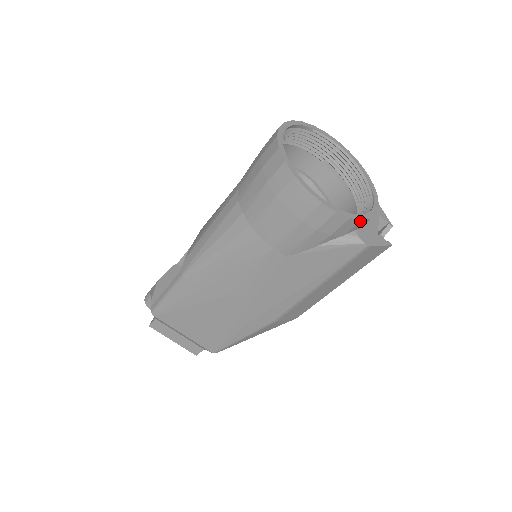
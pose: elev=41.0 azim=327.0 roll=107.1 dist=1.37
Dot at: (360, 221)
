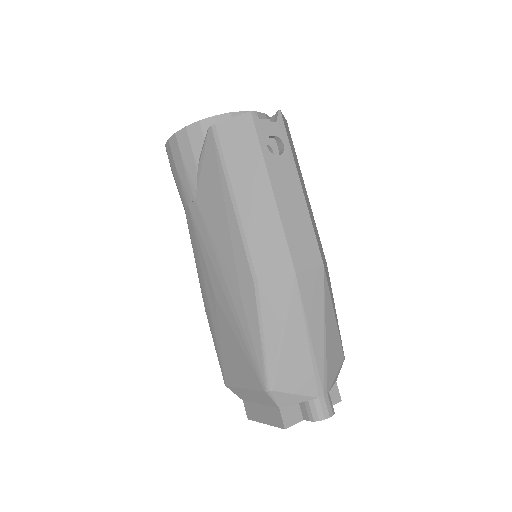
Dot at: (200, 122)
